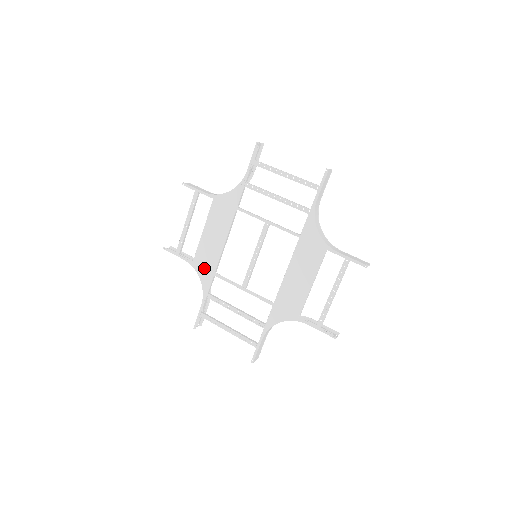
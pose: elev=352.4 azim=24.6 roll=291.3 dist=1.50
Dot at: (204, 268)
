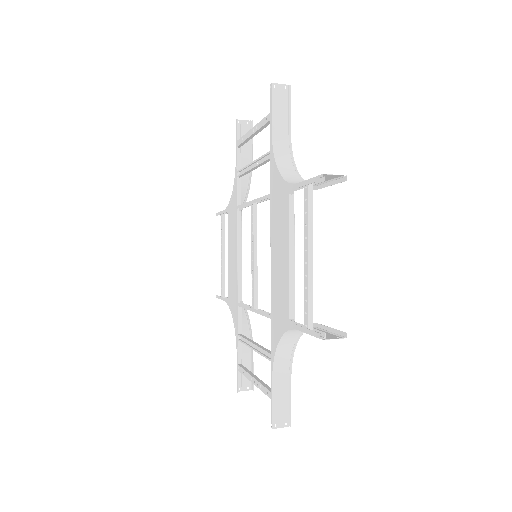
Dot at: (233, 301)
